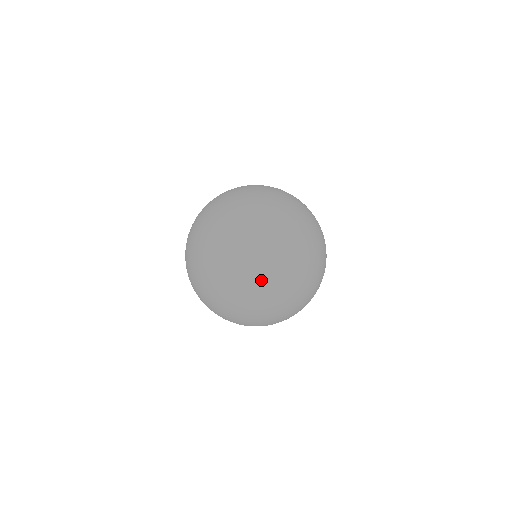
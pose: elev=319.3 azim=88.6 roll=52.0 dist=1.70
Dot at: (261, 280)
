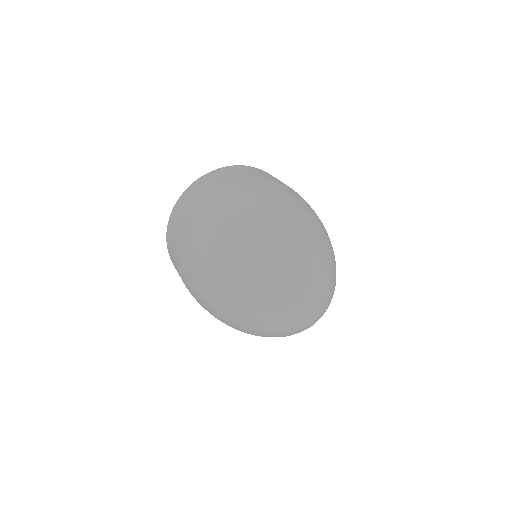
Dot at: (305, 323)
